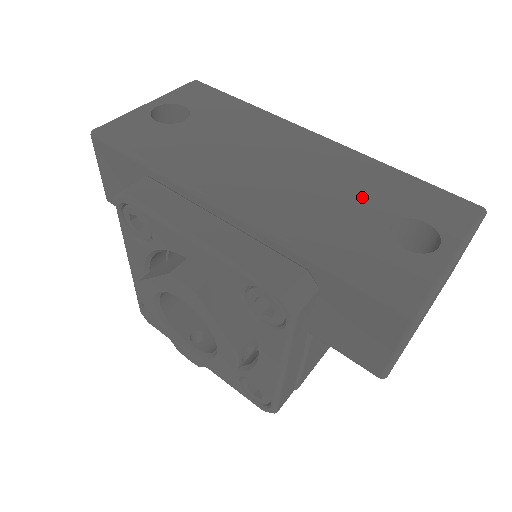
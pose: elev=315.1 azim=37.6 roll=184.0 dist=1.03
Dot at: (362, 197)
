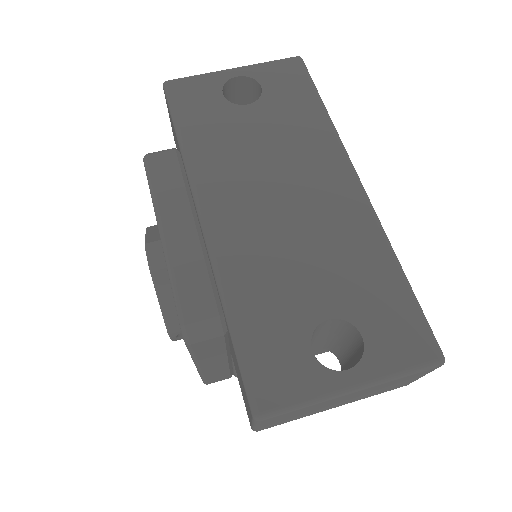
Dot at: (329, 275)
